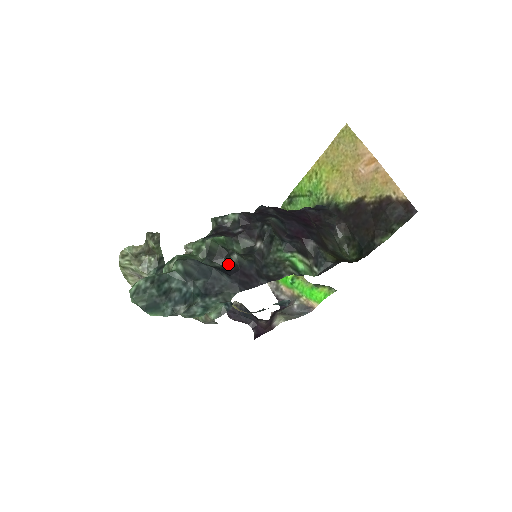
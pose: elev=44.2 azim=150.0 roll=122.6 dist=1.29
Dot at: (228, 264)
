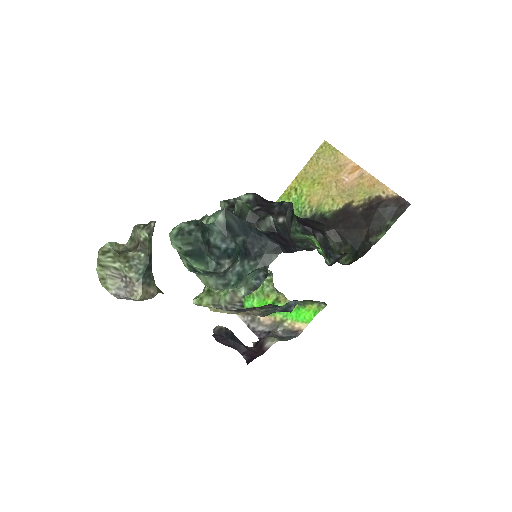
Dot at: (260, 230)
